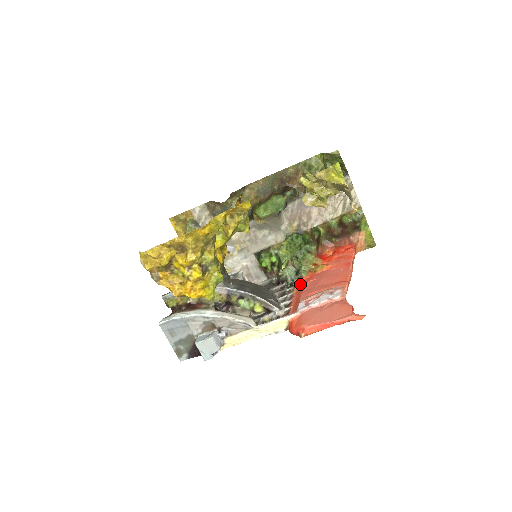
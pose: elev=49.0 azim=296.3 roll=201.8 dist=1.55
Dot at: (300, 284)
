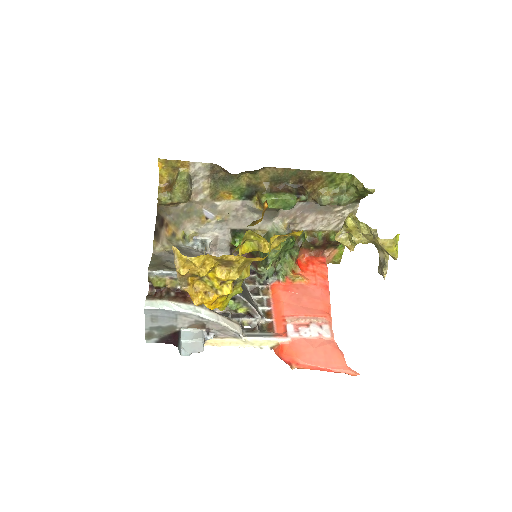
Dot at: (276, 288)
